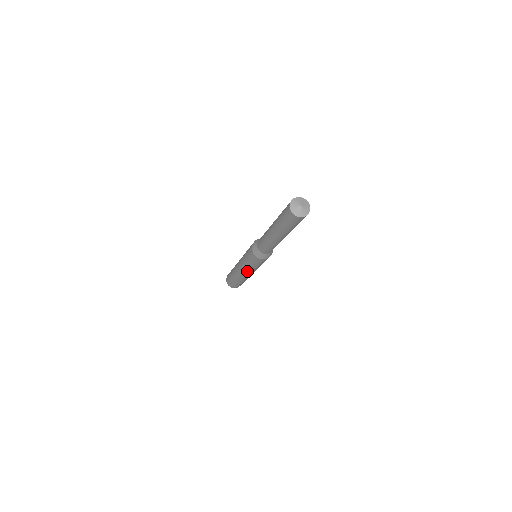
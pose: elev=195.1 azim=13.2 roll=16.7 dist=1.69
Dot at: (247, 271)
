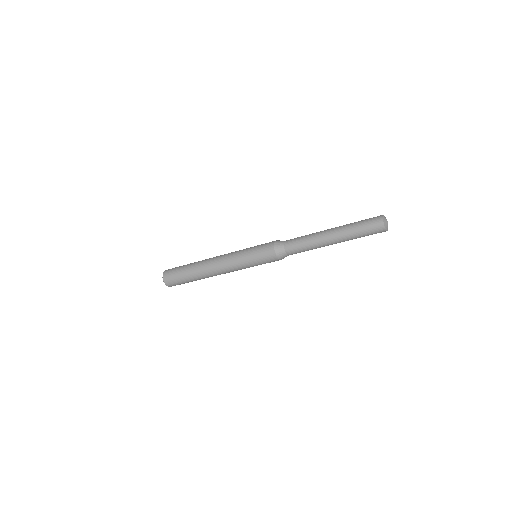
Dot at: occluded
